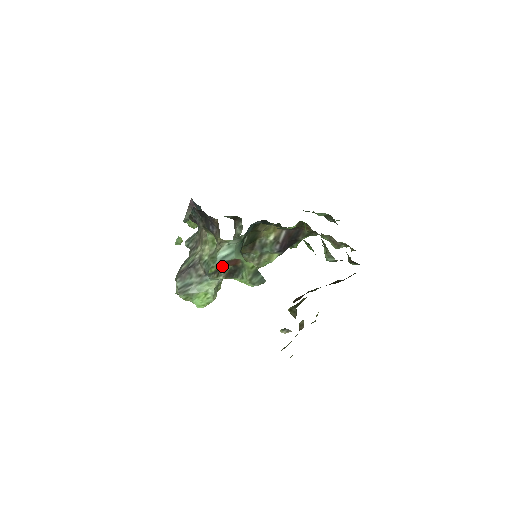
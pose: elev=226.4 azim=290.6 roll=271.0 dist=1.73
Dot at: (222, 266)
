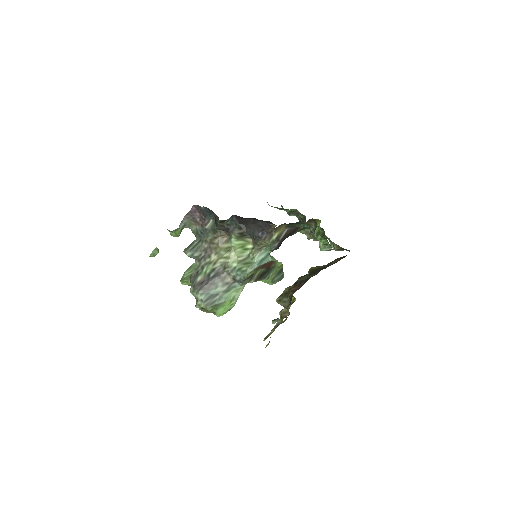
Dot at: (258, 270)
